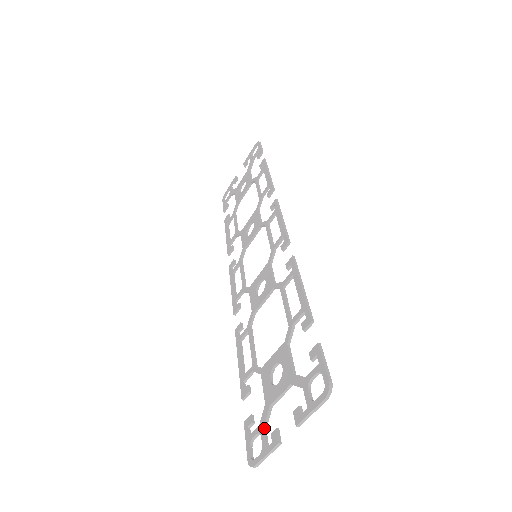
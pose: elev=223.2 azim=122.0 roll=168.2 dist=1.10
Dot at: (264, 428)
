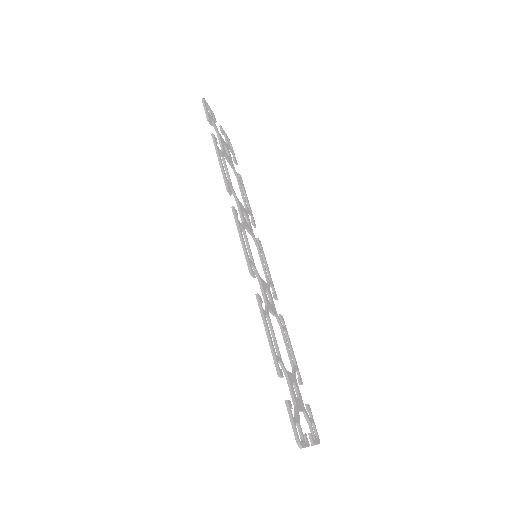
Dot at: (308, 424)
